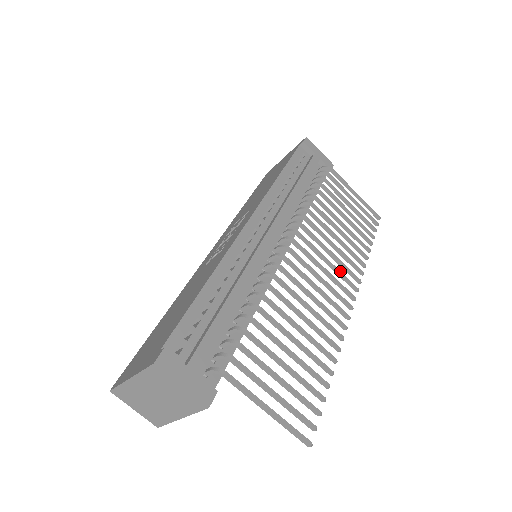
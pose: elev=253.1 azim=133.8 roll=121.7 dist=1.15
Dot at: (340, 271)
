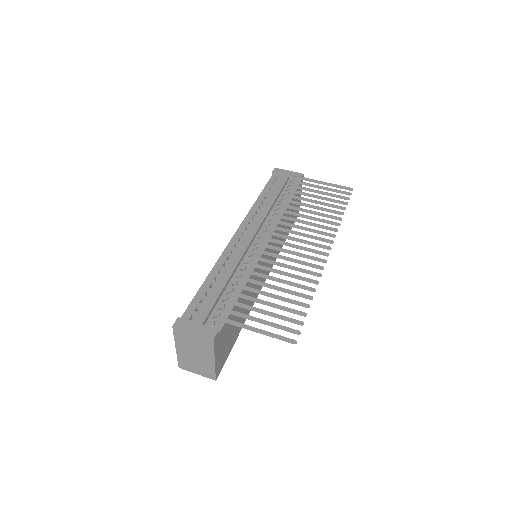
Dot at: (313, 236)
